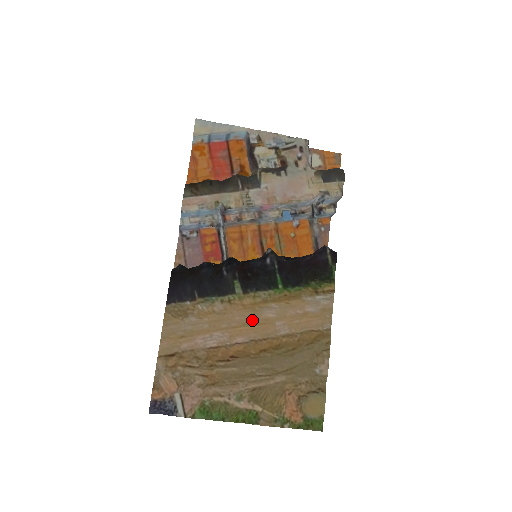
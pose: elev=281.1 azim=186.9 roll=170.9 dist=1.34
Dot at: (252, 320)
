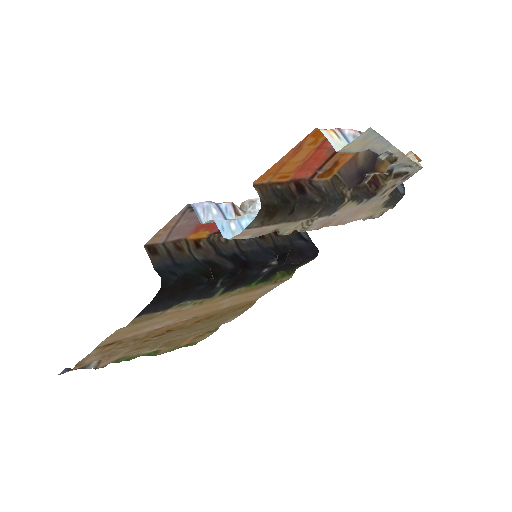
Dot at: (208, 307)
